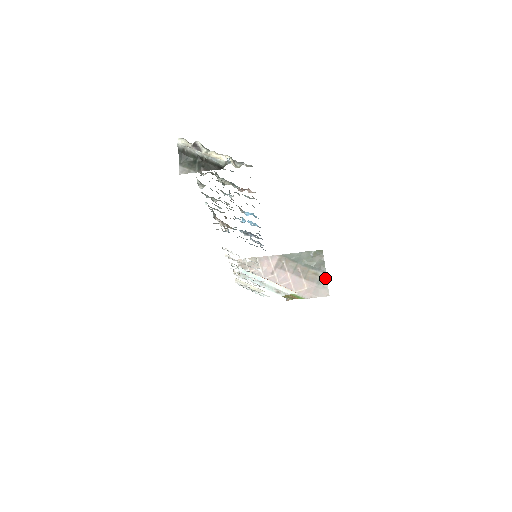
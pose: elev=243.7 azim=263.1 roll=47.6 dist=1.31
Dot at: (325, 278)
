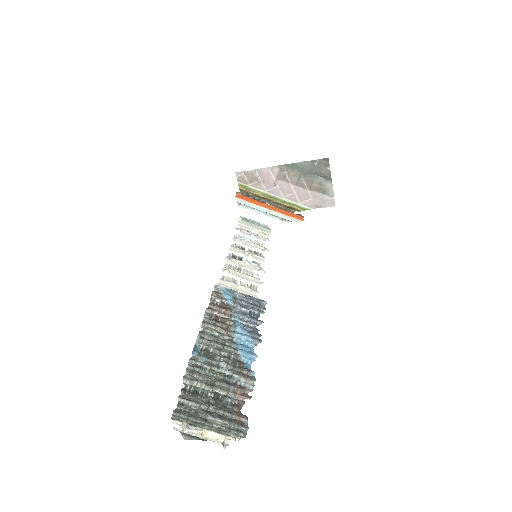
Dot at: (331, 189)
